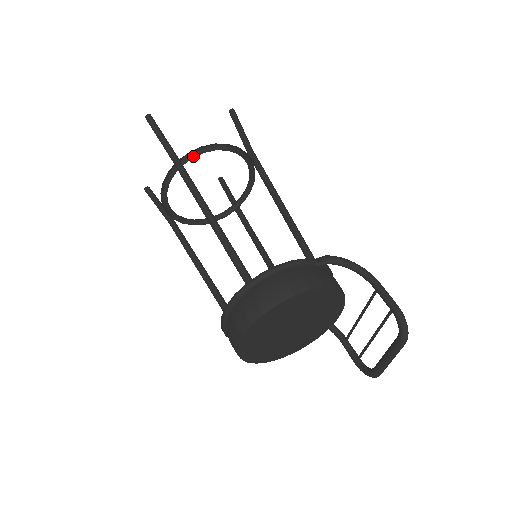
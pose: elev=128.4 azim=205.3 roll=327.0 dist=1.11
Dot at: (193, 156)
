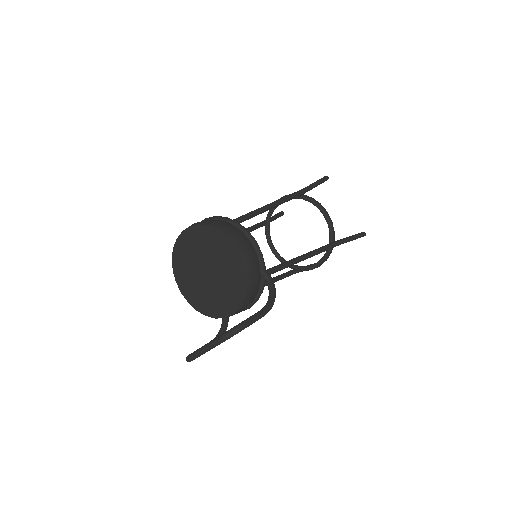
Dot at: (312, 202)
